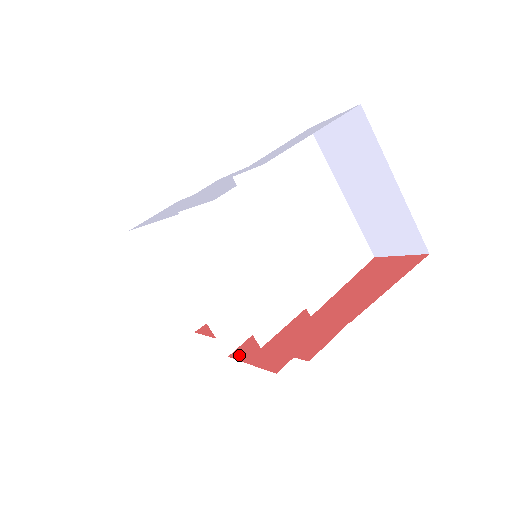
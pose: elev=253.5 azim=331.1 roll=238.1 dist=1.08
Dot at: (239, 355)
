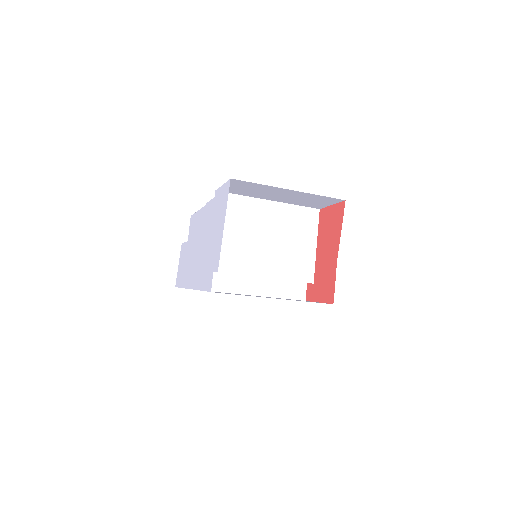
Dot at: occluded
